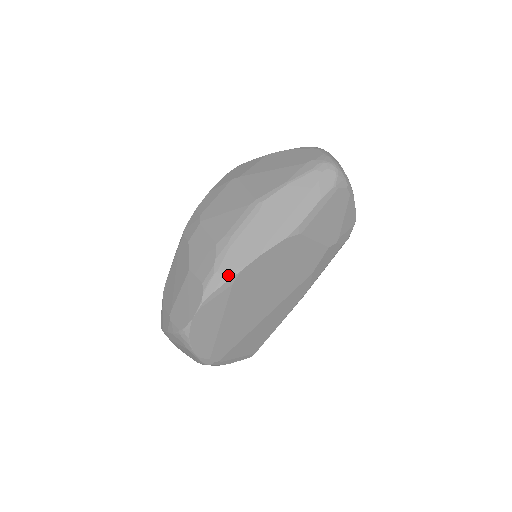
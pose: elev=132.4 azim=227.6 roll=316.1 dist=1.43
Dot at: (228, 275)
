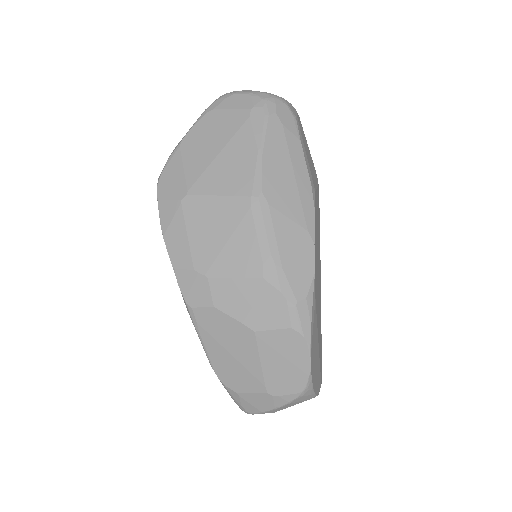
Dot at: (309, 294)
